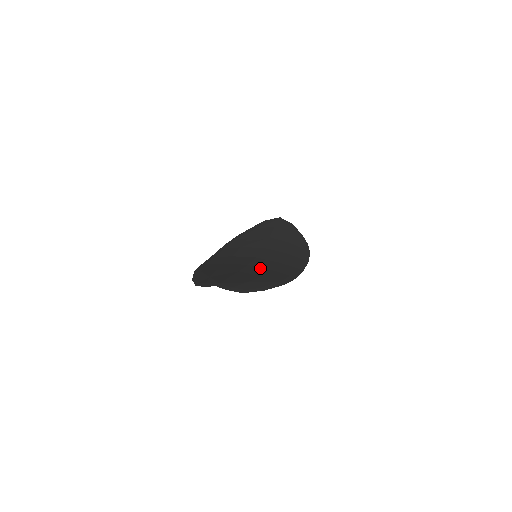
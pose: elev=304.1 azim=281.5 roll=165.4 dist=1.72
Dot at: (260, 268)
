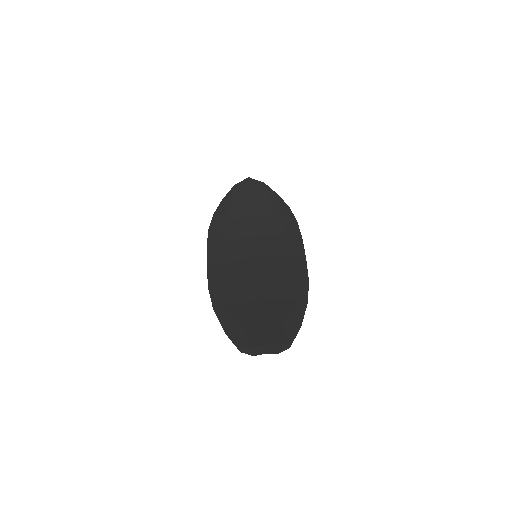
Dot at: (272, 280)
